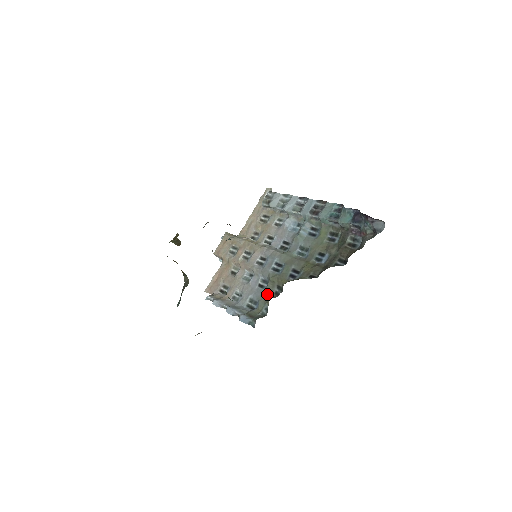
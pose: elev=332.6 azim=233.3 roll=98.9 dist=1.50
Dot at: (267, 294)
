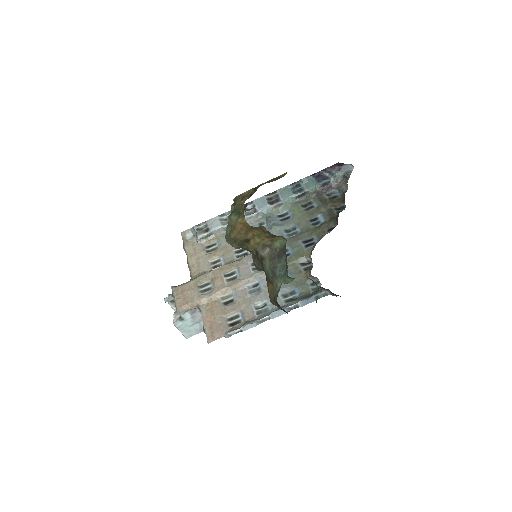
Dot at: (298, 276)
